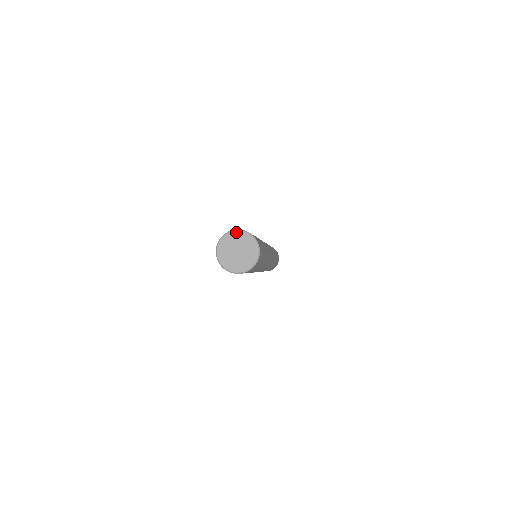
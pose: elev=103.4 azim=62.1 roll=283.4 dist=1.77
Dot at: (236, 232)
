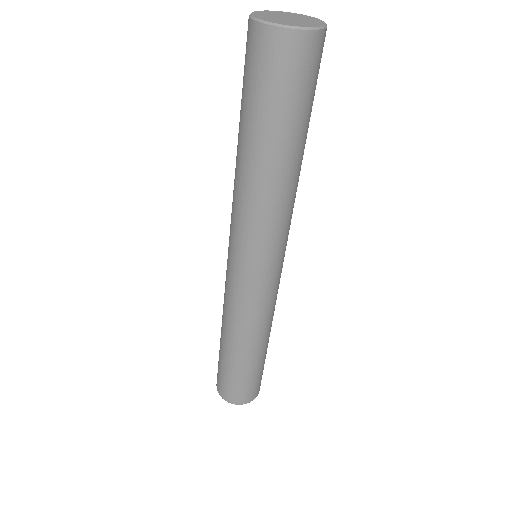
Dot at: (283, 12)
